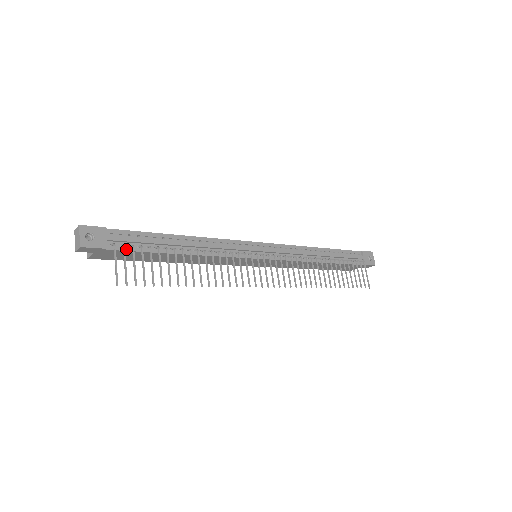
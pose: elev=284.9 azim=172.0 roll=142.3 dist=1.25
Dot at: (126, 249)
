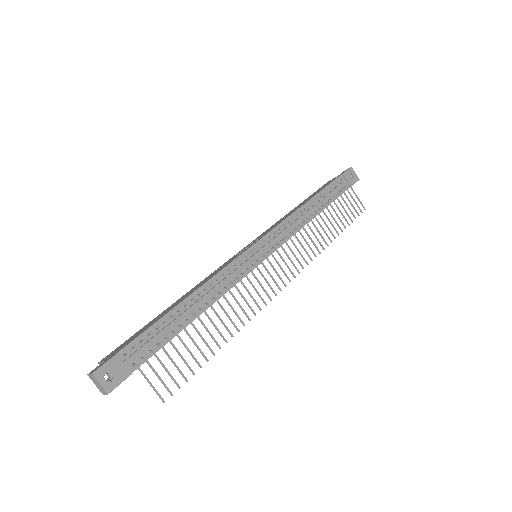
Dot at: (147, 357)
